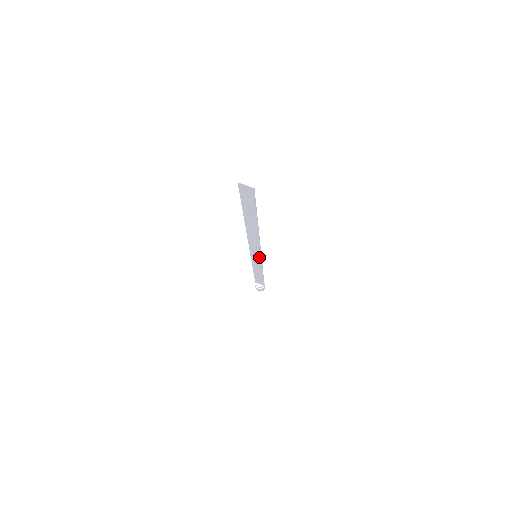
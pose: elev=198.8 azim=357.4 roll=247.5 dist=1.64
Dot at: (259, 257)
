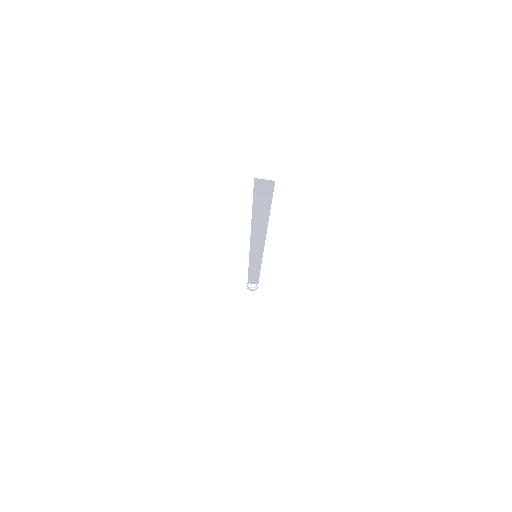
Dot at: (260, 256)
